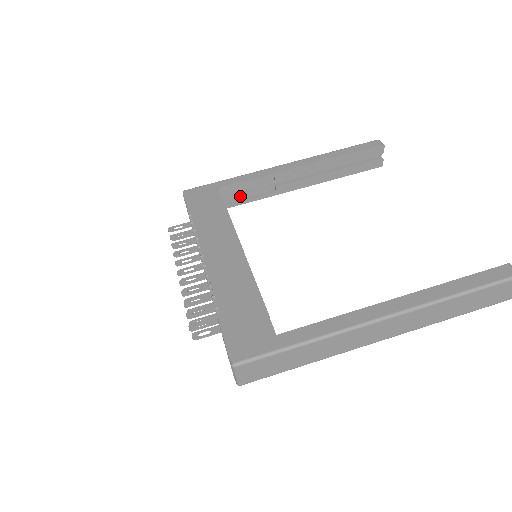
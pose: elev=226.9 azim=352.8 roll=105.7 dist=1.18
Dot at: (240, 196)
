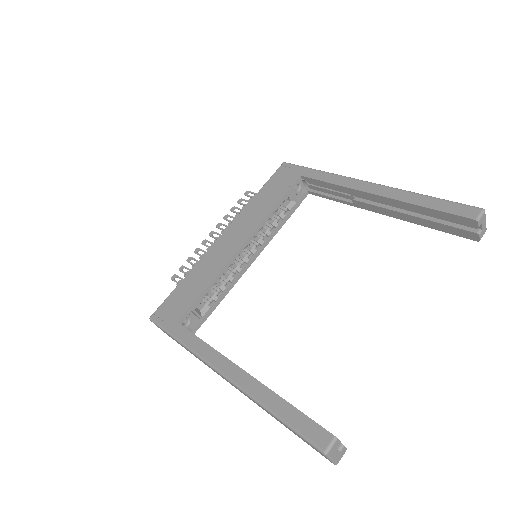
Dot at: (324, 190)
